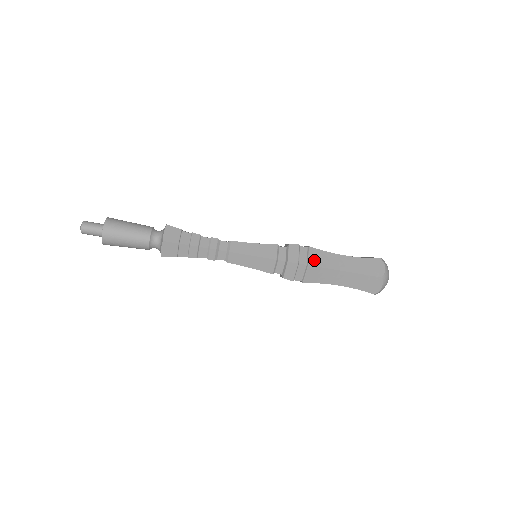
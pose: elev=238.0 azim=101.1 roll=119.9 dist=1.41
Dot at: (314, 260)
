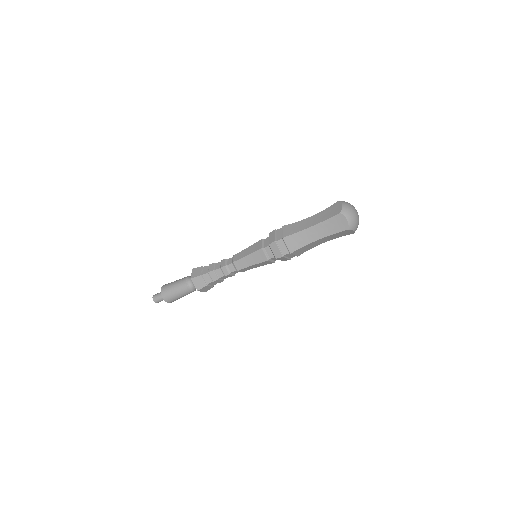
Dot at: (287, 232)
